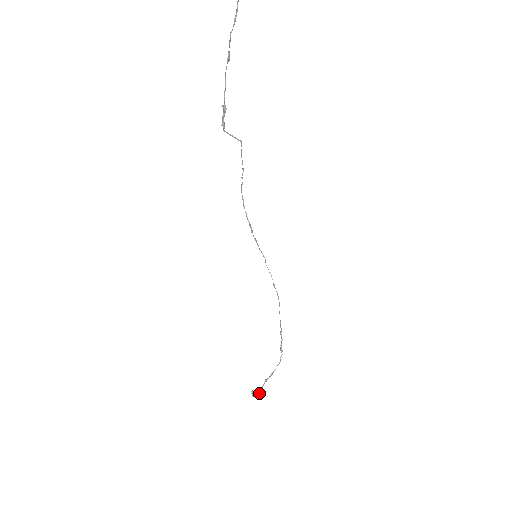
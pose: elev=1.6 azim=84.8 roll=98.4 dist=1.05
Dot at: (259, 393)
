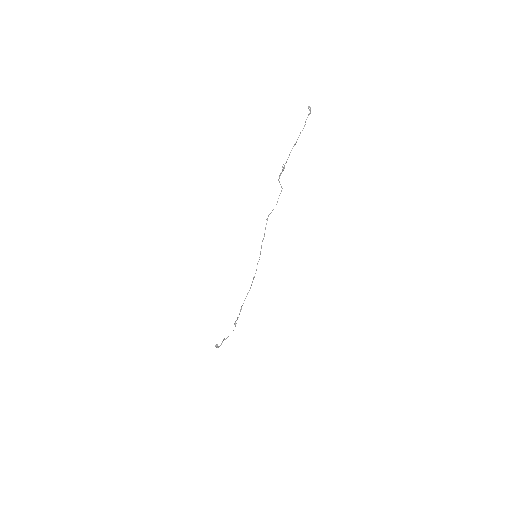
Dot at: occluded
